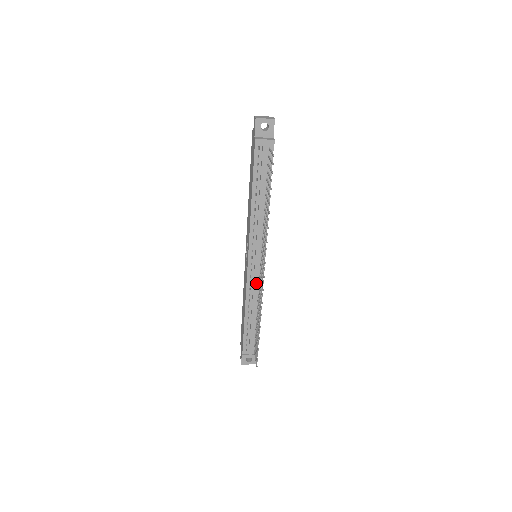
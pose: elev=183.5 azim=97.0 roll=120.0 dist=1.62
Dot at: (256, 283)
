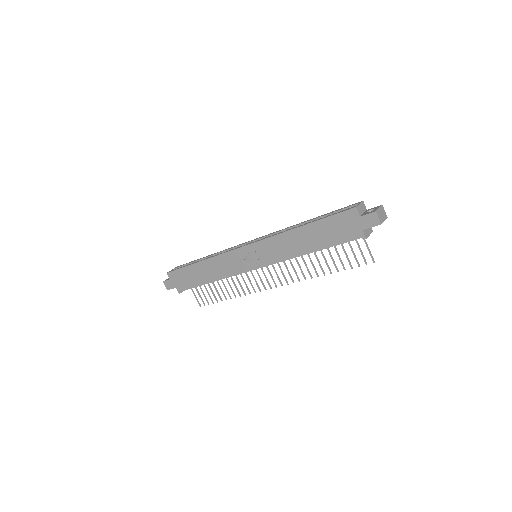
Dot at: (244, 272)
